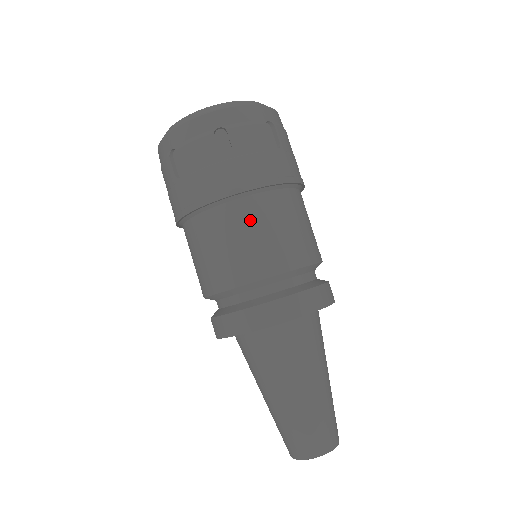
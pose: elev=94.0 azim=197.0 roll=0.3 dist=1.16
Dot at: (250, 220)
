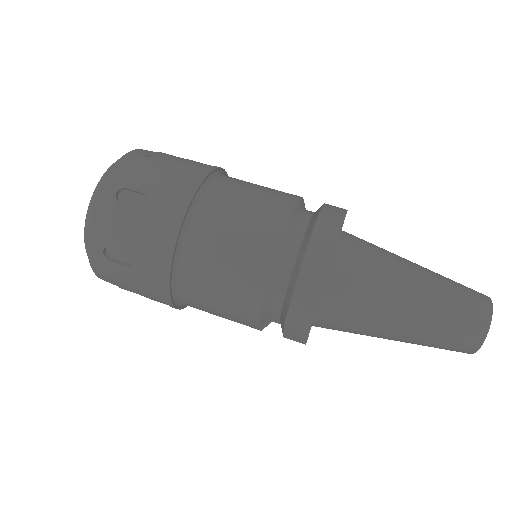
Dot at: (217, 221)
